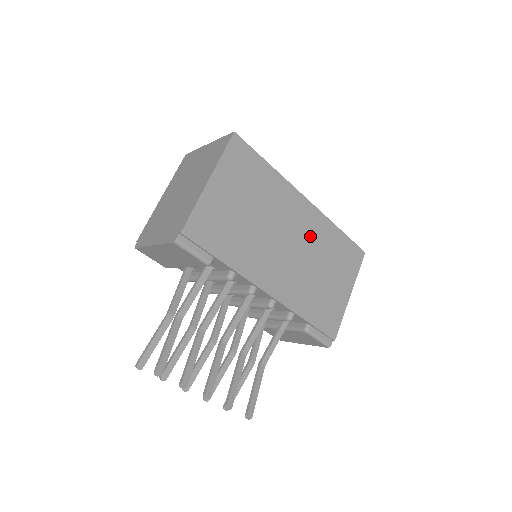
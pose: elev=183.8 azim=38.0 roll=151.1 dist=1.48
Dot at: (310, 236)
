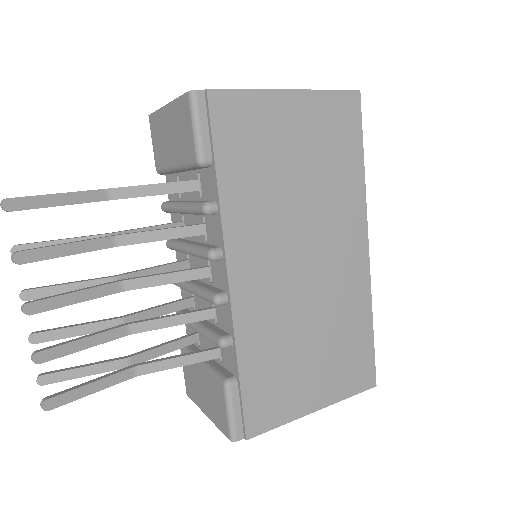
Dot at: (335, 285)
